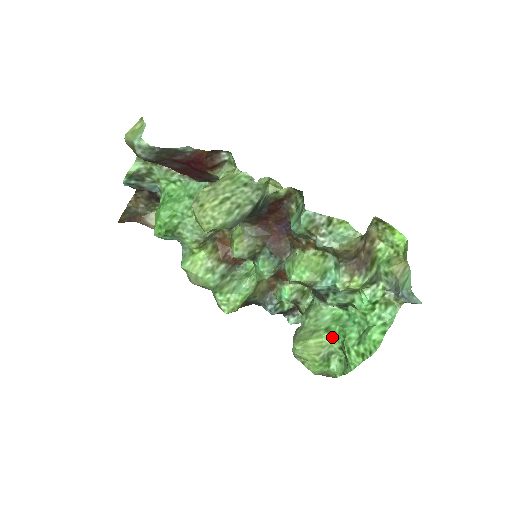
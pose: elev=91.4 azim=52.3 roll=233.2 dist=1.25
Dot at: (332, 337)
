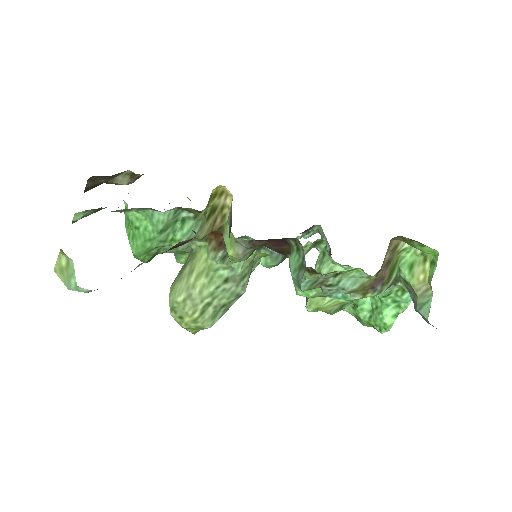
Dot at: occluded
